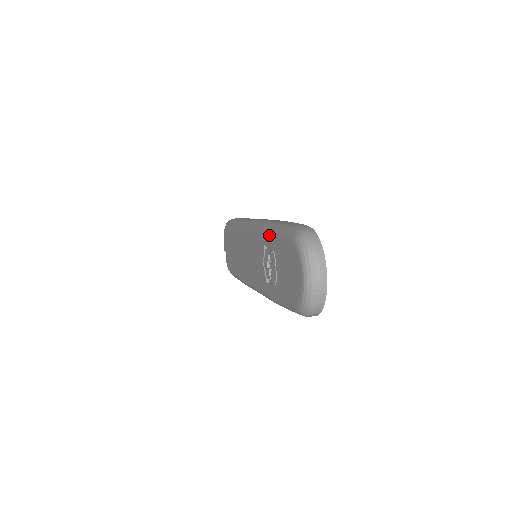
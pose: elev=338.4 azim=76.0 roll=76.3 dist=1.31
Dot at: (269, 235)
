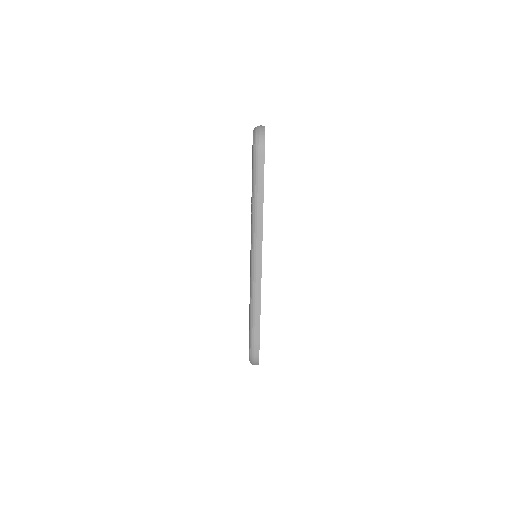
Dot at: occluded
